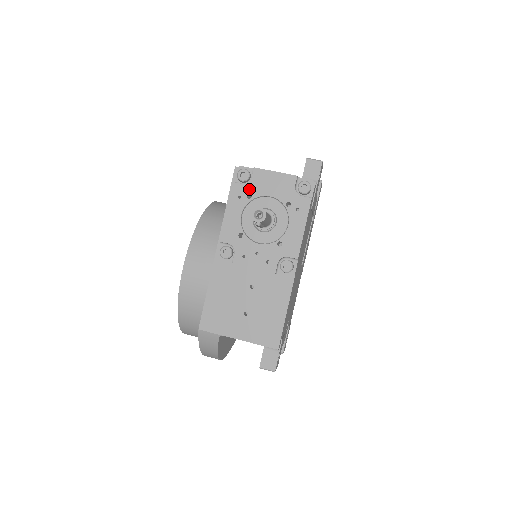
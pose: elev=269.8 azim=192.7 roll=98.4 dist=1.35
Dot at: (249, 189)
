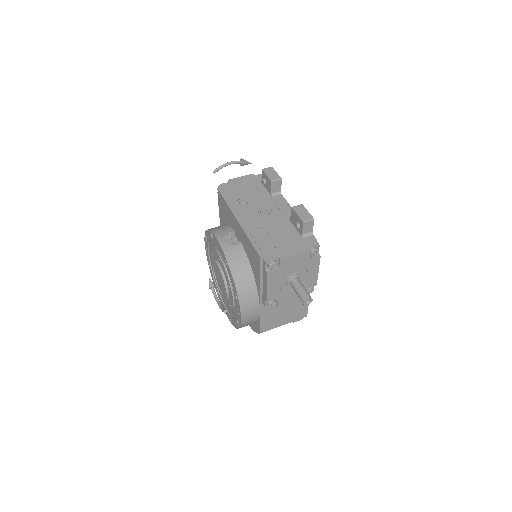
Dot at: (280, 271)
